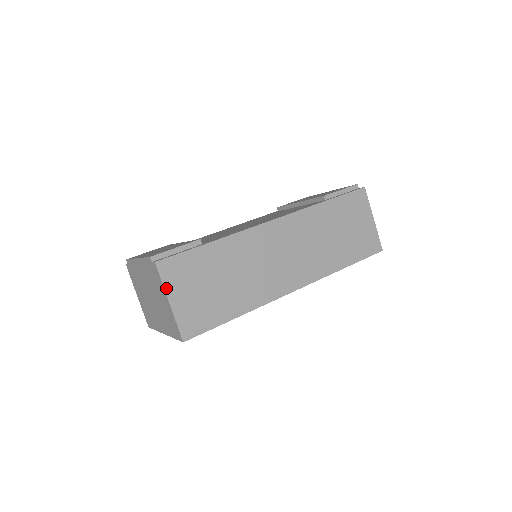
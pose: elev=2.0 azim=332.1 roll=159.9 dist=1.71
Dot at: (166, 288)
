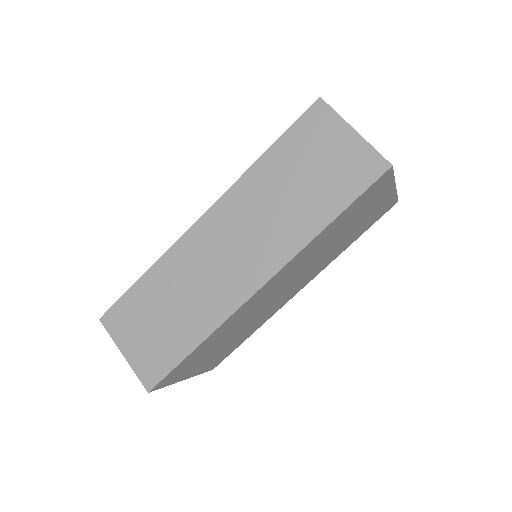
Dot at: (116, 341)
